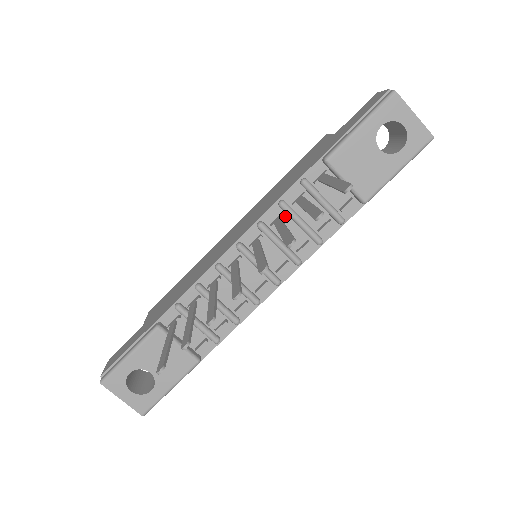
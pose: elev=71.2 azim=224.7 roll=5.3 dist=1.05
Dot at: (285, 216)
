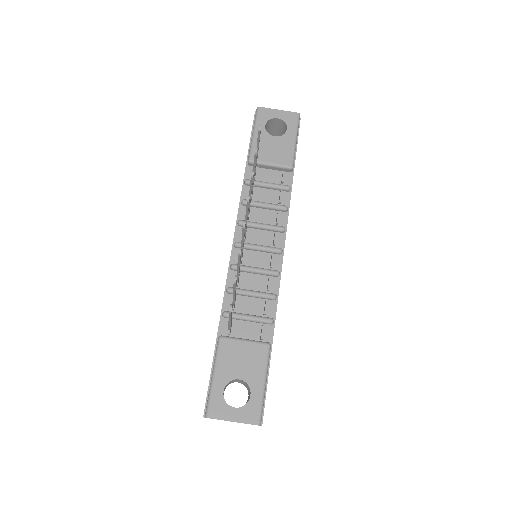
Dot at: (251, 209)
